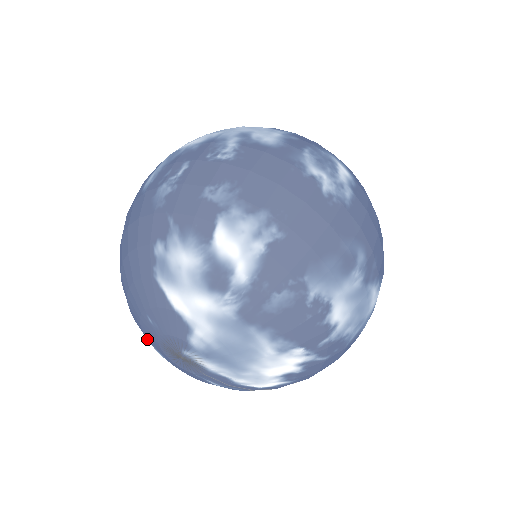
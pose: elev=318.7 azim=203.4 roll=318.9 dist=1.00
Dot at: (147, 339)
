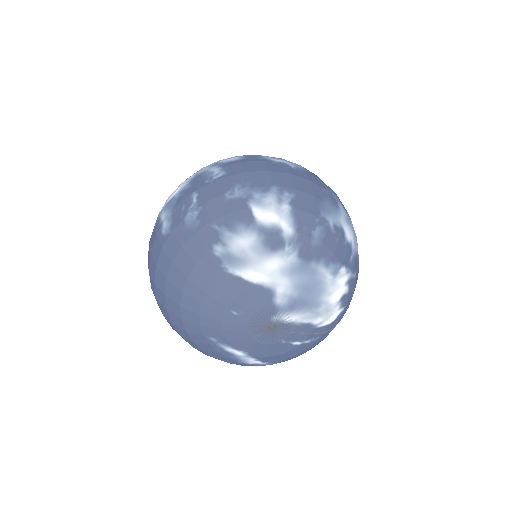
Dot at: (230, 344)
